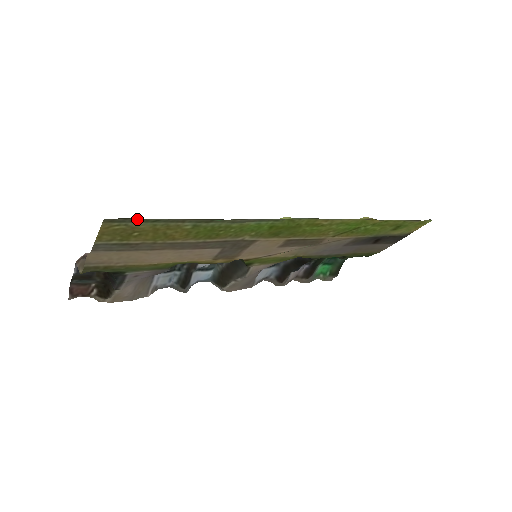
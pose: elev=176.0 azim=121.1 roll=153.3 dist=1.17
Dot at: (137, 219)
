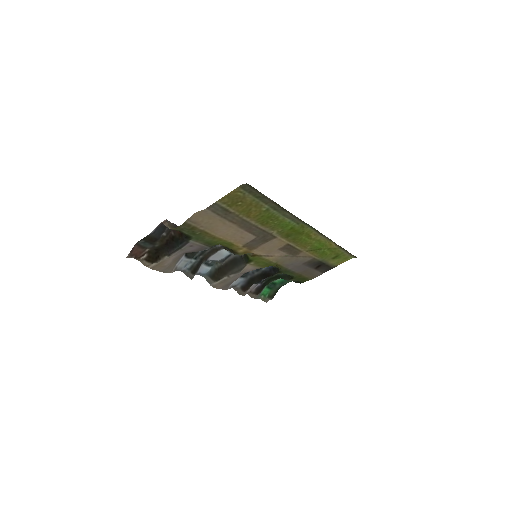
Dot at: (253, 191)
